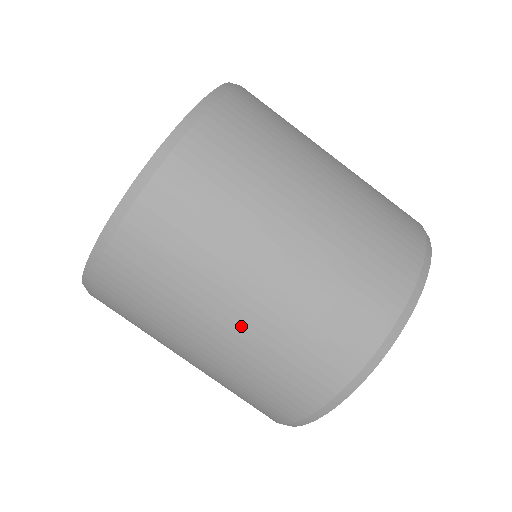
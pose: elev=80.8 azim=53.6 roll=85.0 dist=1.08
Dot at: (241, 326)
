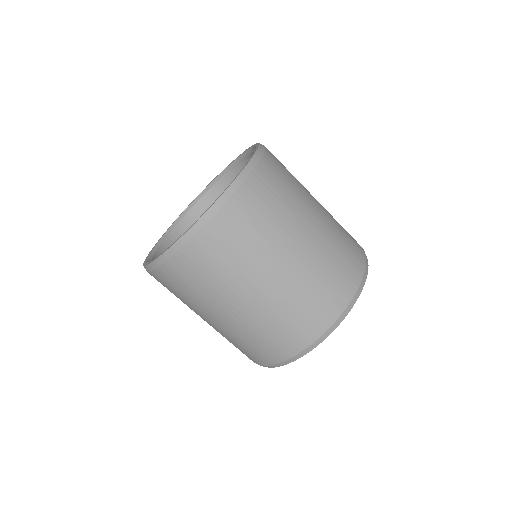
Dot at: (257, 303)
